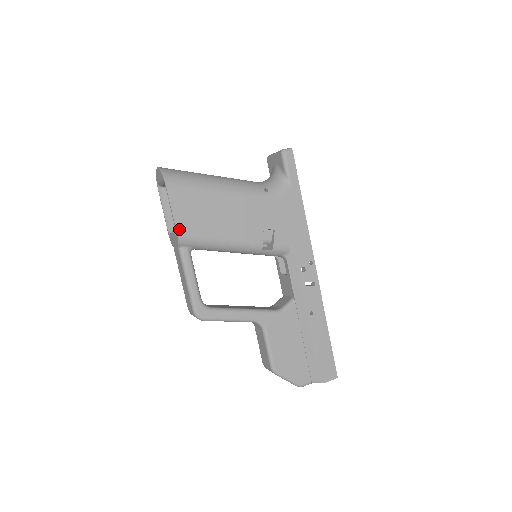
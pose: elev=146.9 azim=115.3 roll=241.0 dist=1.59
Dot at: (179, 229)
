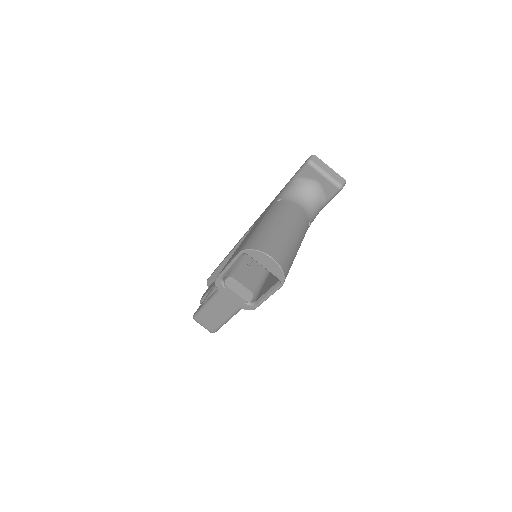
Dot at: (259, 305)
